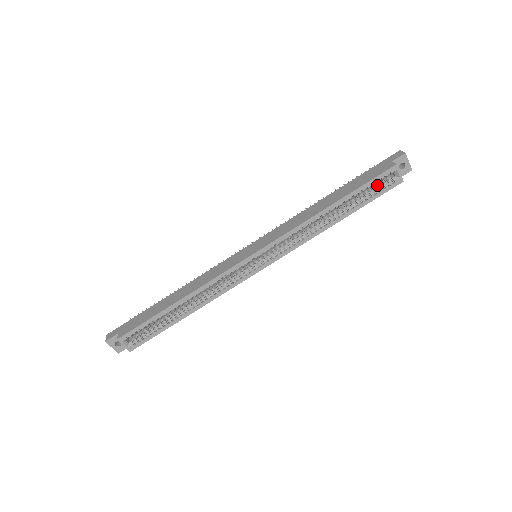
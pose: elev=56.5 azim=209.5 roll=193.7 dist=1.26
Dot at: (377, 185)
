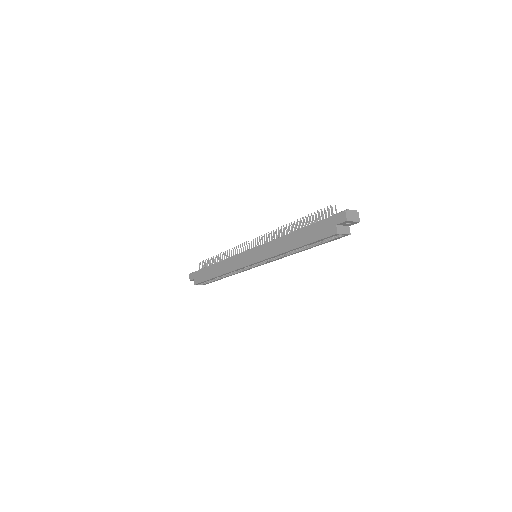
Dot at: occluded
